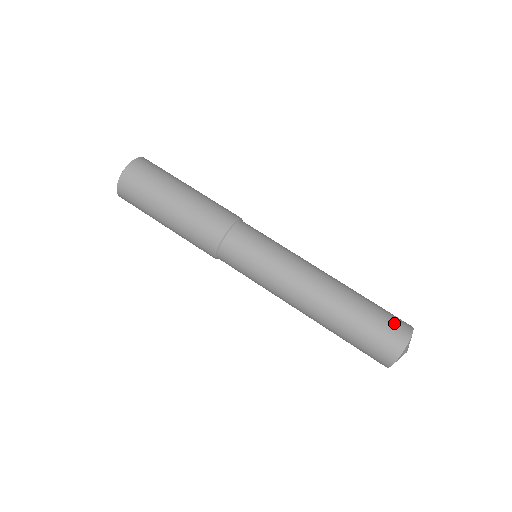
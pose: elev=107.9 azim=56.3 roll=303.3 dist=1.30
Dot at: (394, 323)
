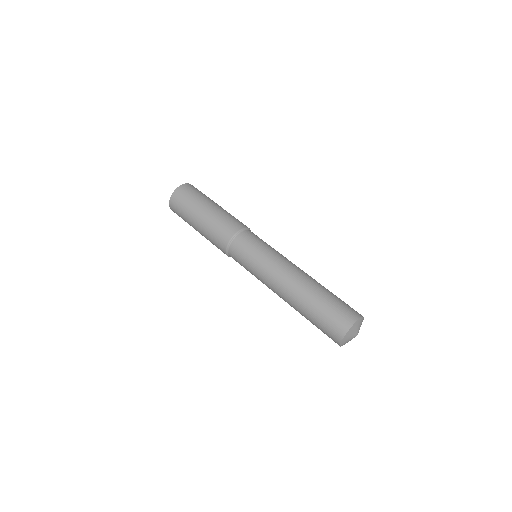
Dot at: (345, 311)
